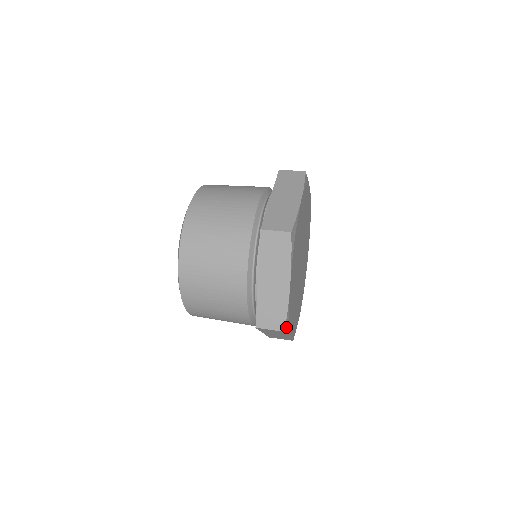
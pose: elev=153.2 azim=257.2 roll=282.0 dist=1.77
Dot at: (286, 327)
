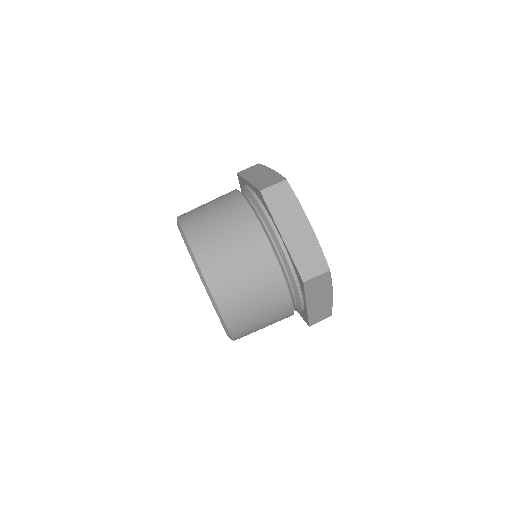
Dot at: occluded
